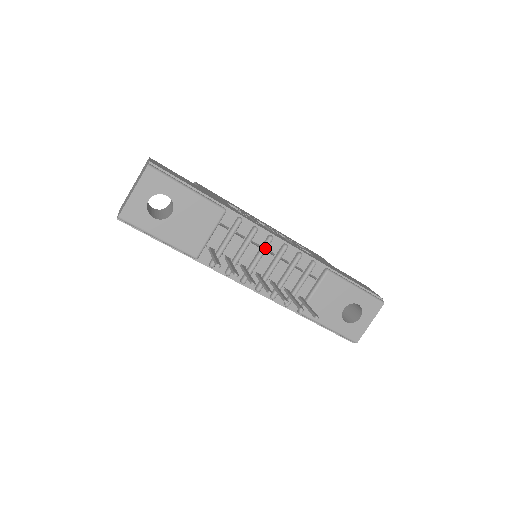
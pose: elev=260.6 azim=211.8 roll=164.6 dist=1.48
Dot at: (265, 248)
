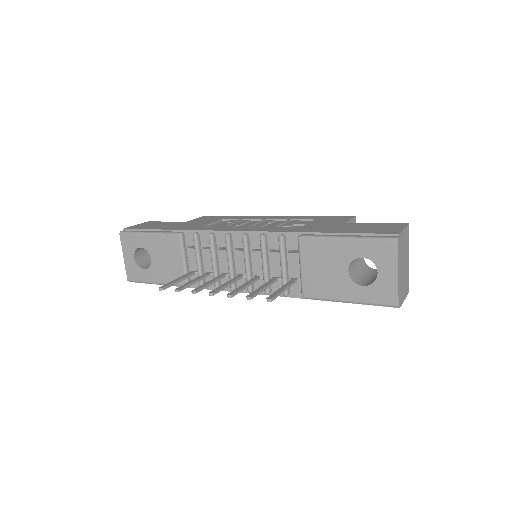
Dot at: (227, 248)
